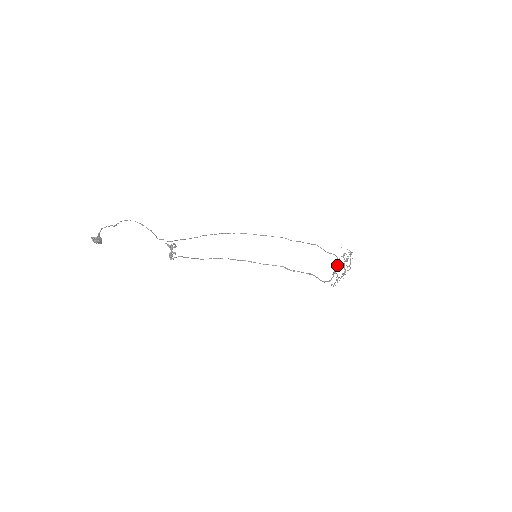
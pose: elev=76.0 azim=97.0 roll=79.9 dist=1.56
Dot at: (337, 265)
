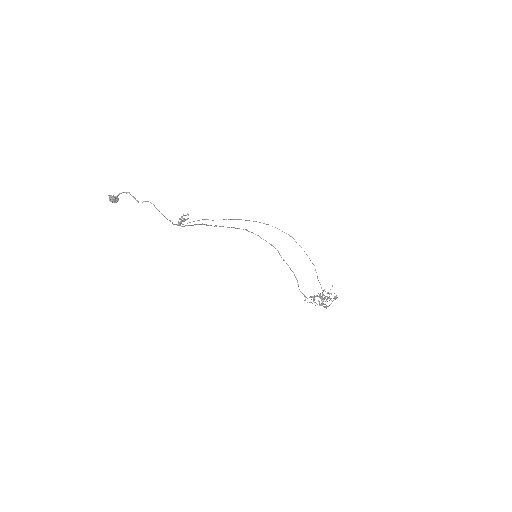
Dot at: (319, 296)
